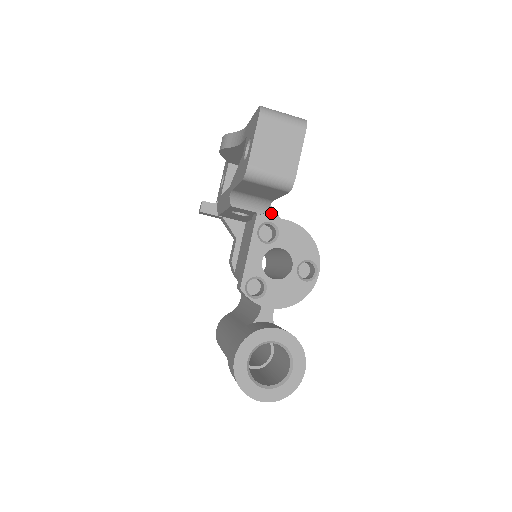
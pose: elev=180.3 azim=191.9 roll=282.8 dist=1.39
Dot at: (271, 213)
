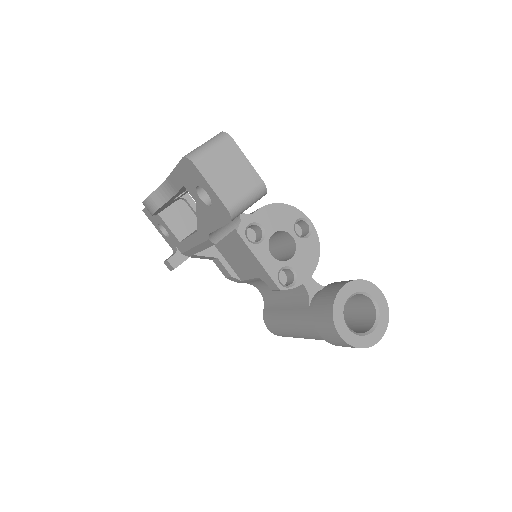
Dot at: (243, 218)
